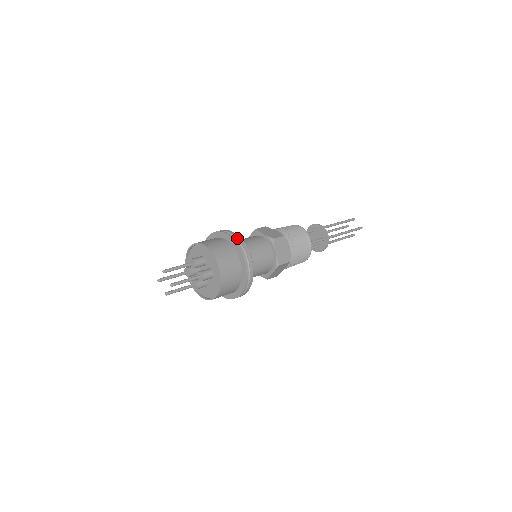
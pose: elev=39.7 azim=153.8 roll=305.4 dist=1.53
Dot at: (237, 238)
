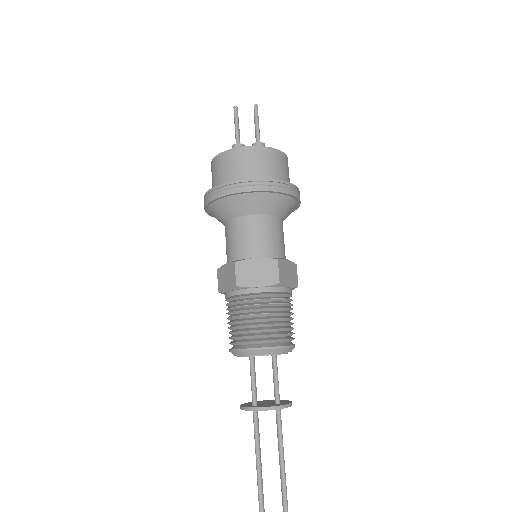
Dot at: occluded
